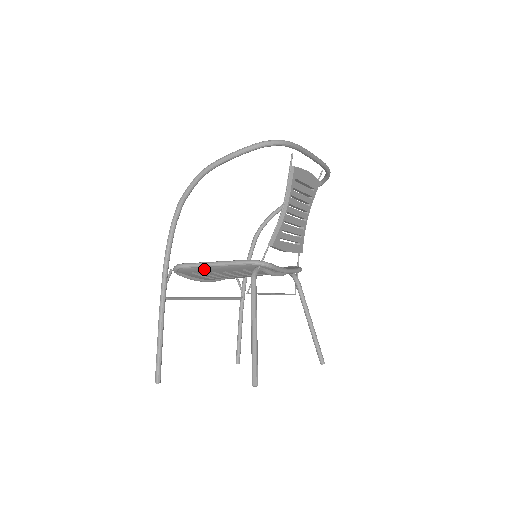
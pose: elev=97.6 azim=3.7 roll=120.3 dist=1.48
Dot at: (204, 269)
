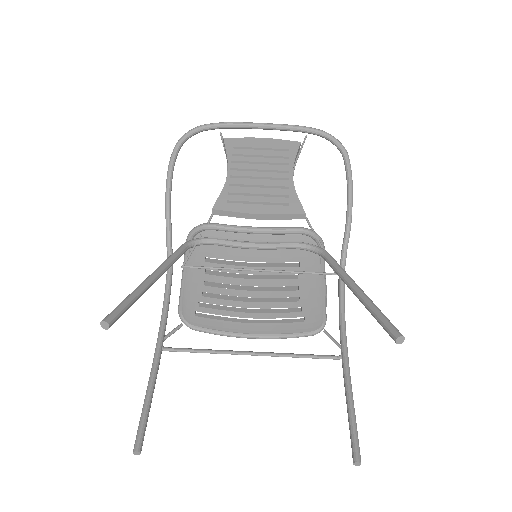
Dot at: (188, 294)
